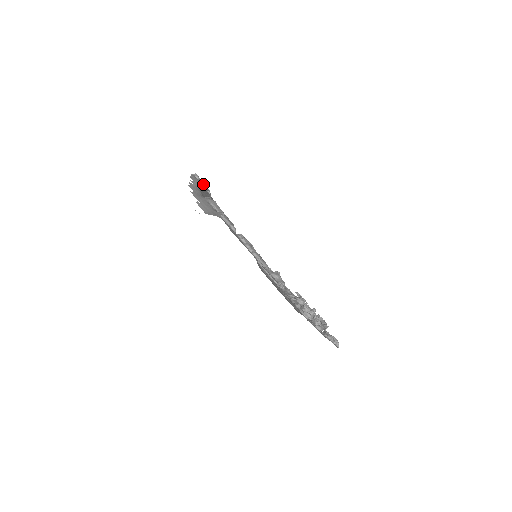
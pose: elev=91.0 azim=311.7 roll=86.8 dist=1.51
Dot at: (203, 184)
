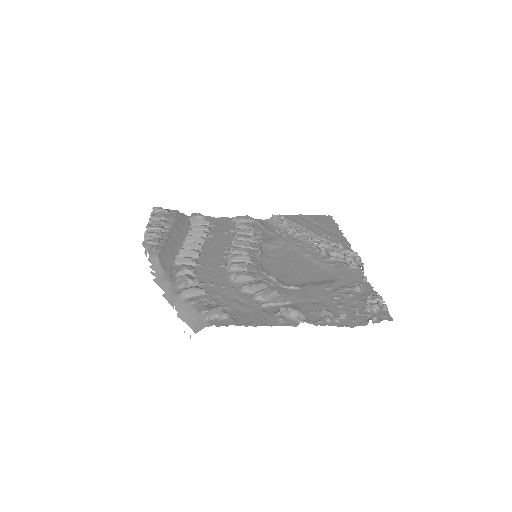
Dot at: (158, 233)
